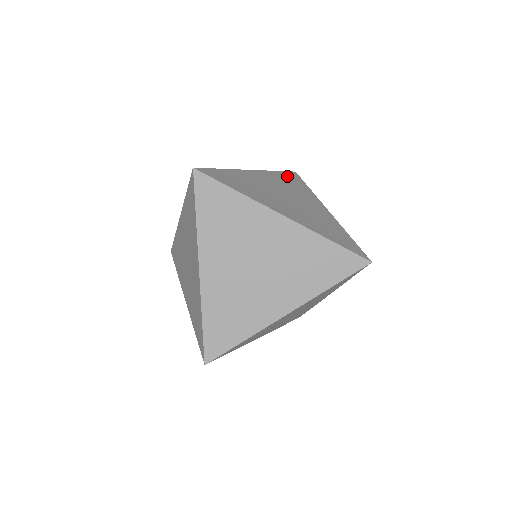
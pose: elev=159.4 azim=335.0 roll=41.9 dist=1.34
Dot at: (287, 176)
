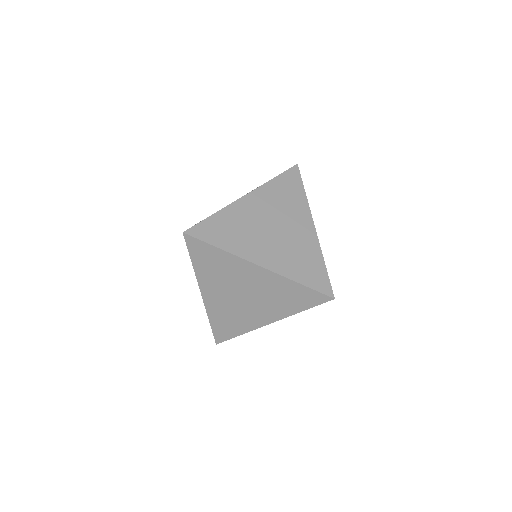
Dot at: (284, 182)
